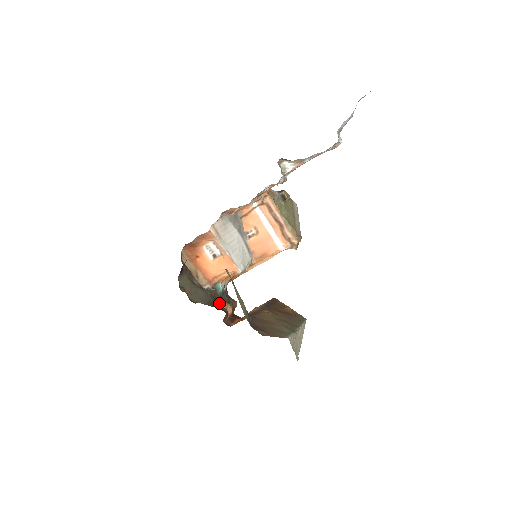
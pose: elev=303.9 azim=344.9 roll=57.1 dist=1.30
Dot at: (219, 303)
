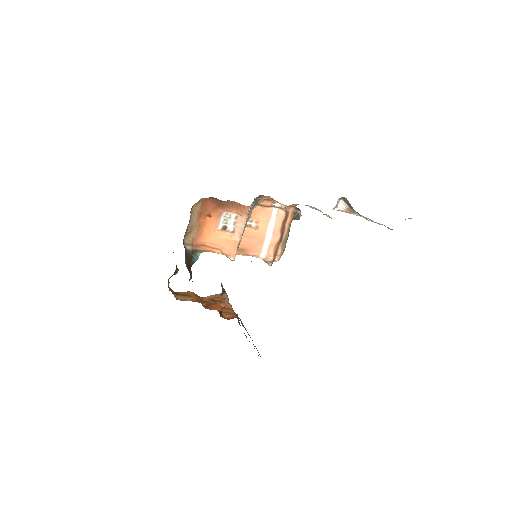
Dot at: occluded
